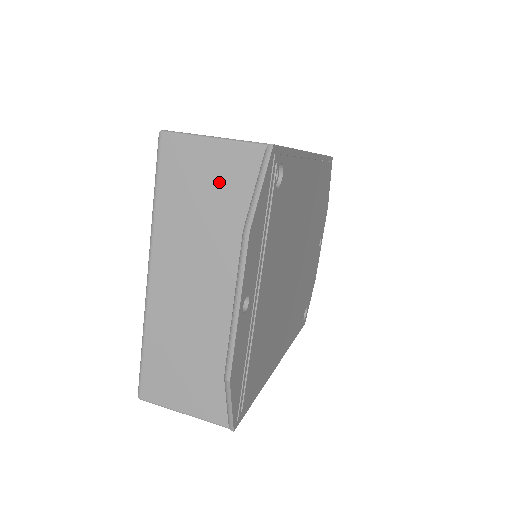
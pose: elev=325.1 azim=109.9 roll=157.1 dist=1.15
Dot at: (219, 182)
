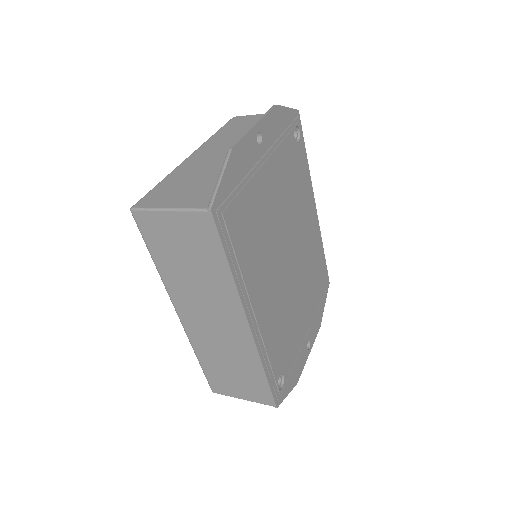
Dot at: occluded
